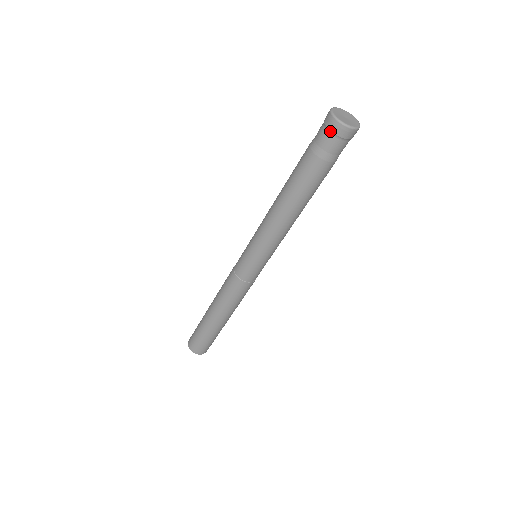
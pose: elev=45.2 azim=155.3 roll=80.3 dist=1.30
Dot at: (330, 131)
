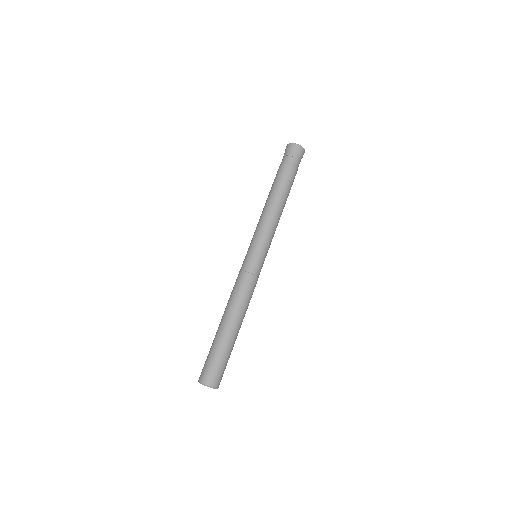
Dot at: (295, 151)
